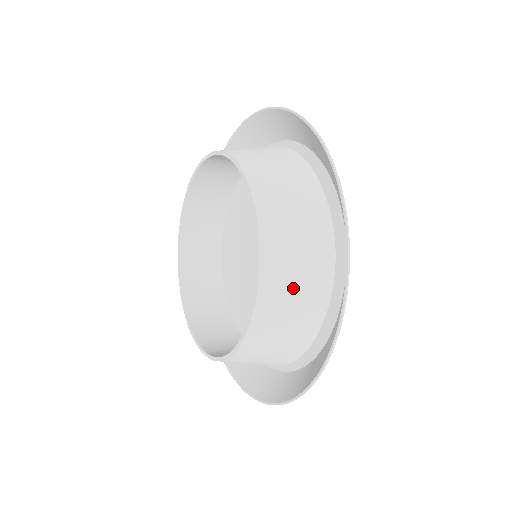
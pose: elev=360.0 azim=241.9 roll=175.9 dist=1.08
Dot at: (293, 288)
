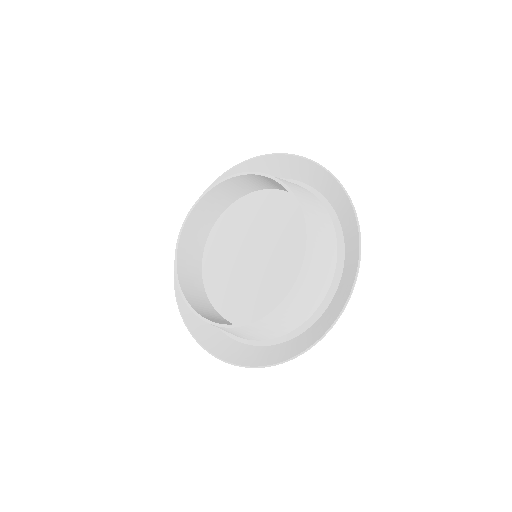
Dot at: (290, 315)
